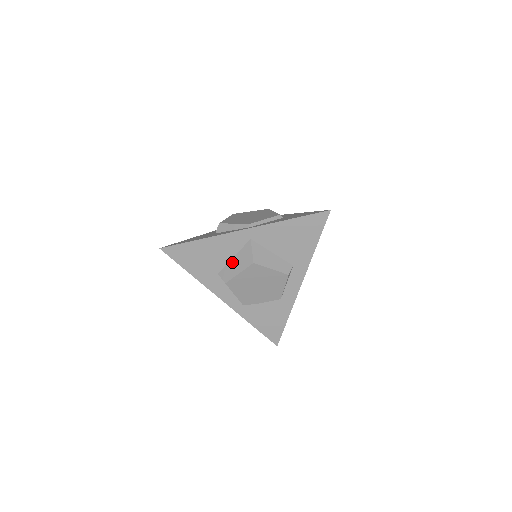
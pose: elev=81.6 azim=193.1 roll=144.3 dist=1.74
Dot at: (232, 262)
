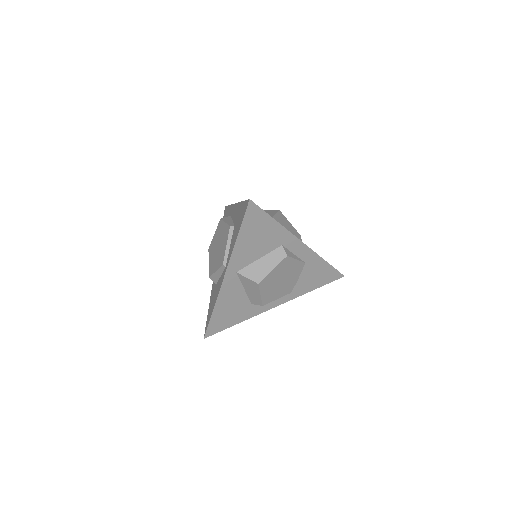
Dot at: (248, 293)
